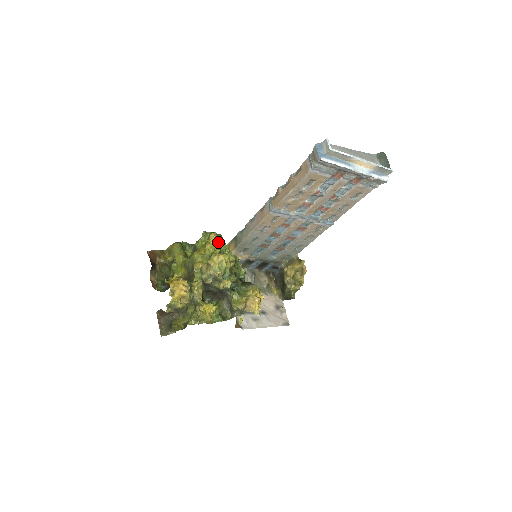
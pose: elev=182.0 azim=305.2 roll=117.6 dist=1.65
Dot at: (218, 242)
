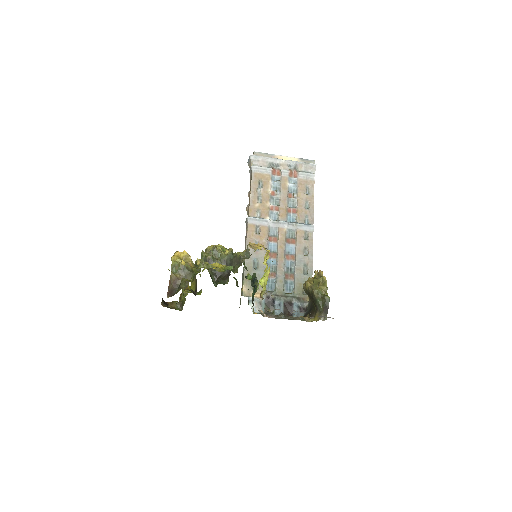
Dot at: occluded
